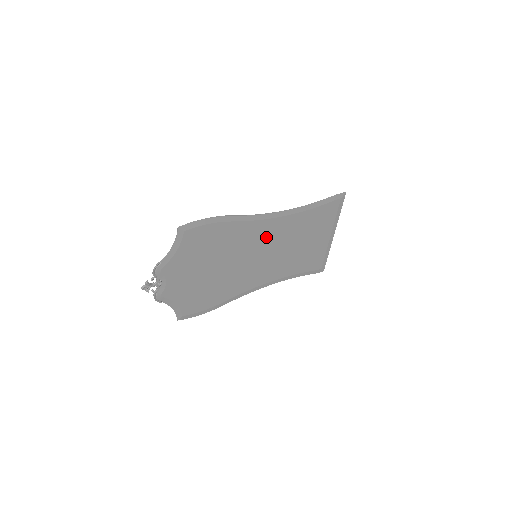
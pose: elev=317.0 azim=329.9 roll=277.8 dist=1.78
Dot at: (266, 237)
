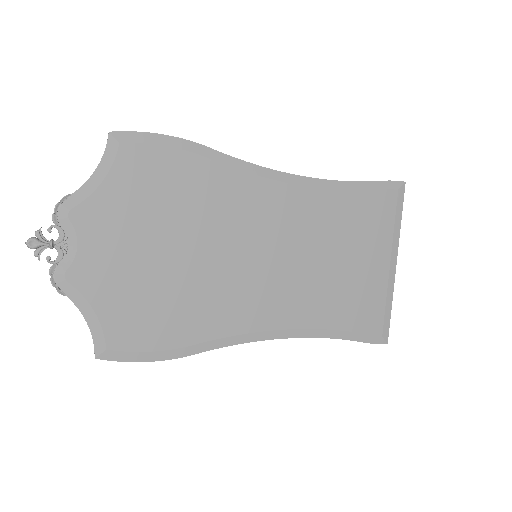
Dot at: (273, 219)
